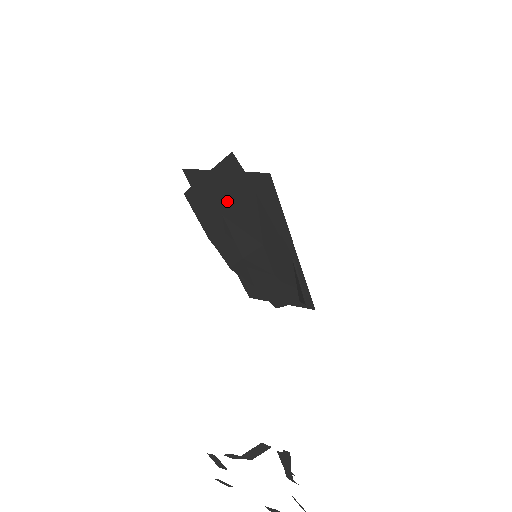
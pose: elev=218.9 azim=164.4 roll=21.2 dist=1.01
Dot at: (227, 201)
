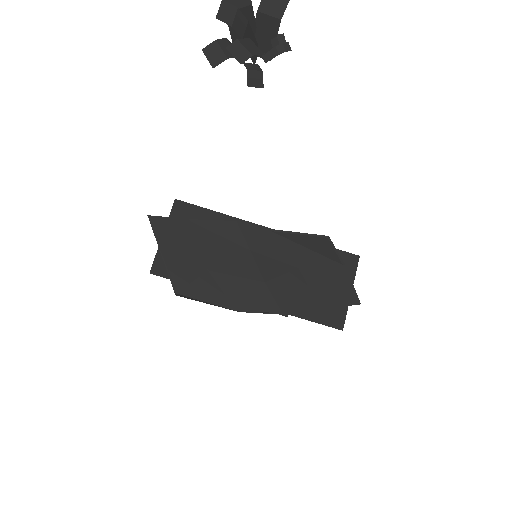
Dot at: (193, 254)
